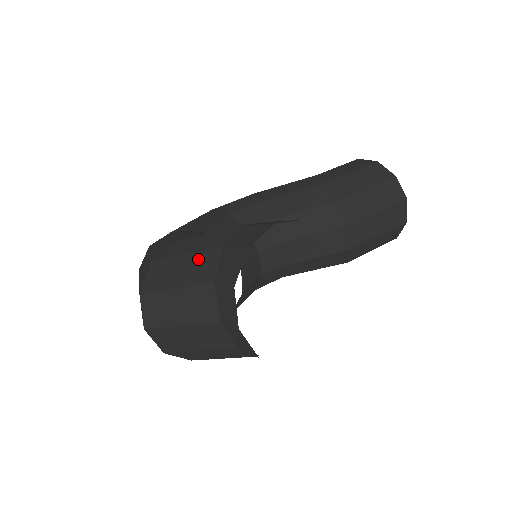
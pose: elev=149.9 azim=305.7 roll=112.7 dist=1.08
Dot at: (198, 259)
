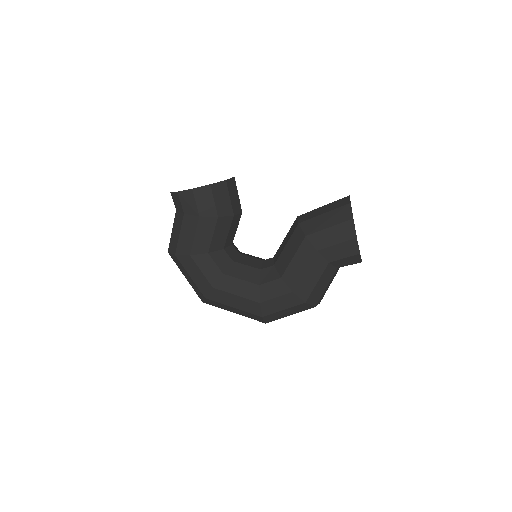
Dot at: occluded
